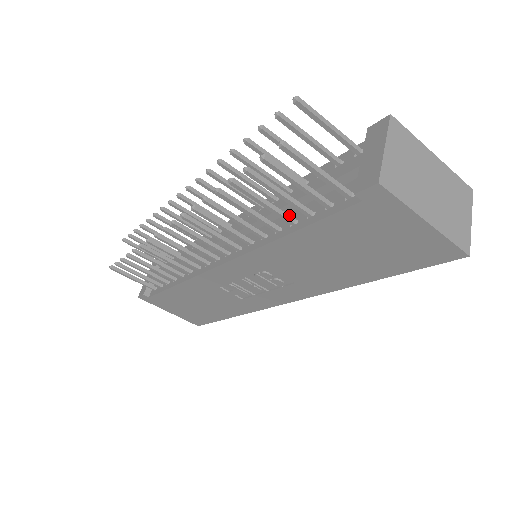
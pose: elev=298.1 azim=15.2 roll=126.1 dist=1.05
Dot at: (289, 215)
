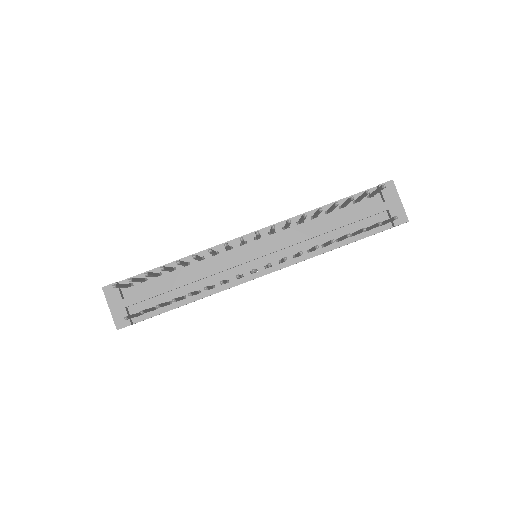
Dot at: occluded
